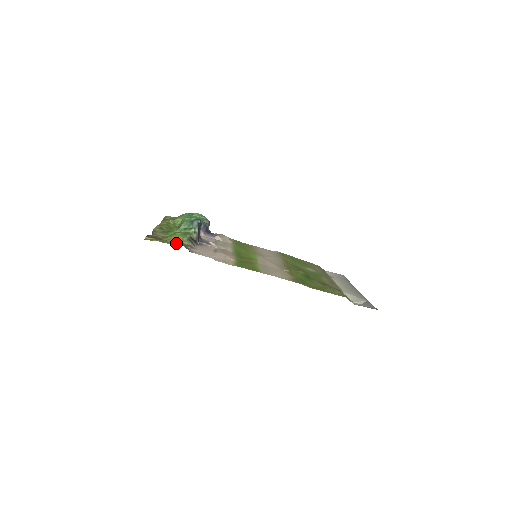
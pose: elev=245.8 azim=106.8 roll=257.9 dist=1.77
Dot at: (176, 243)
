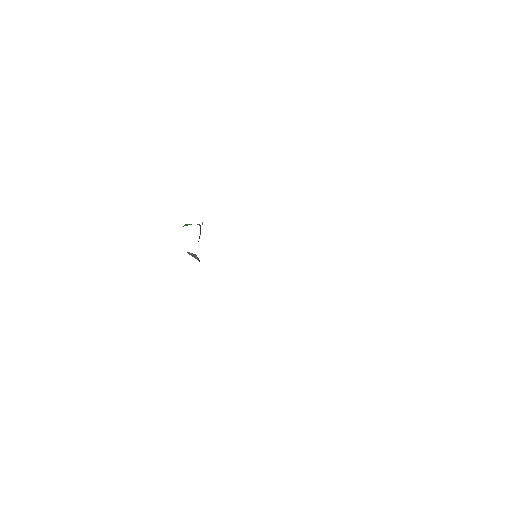
Dot at: occluded
